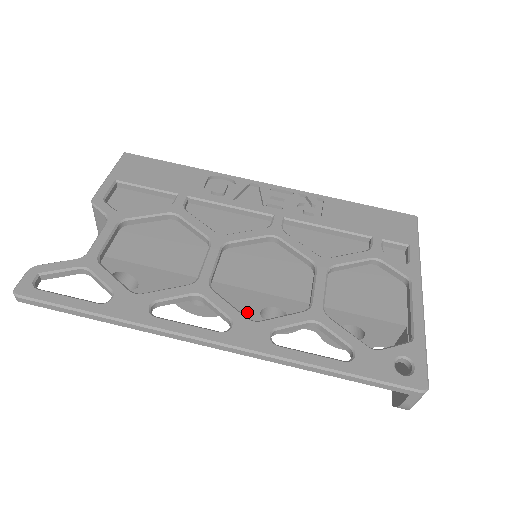
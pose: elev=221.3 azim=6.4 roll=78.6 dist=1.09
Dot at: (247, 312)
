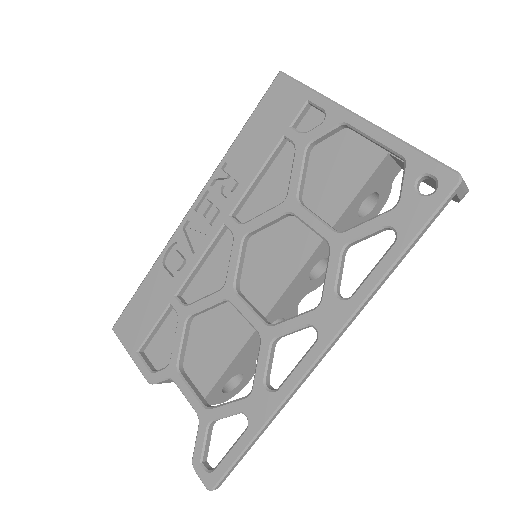
Dot at: (306, 291)
